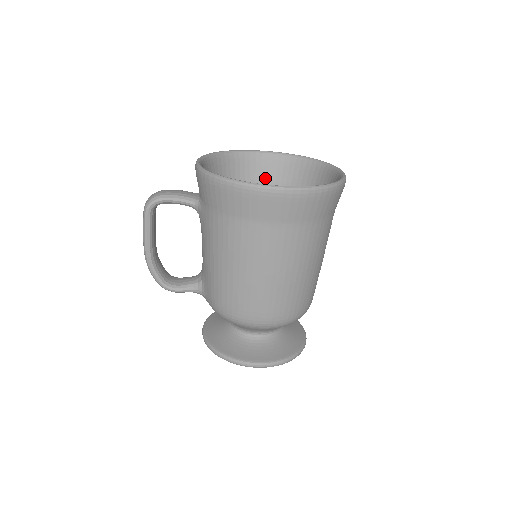
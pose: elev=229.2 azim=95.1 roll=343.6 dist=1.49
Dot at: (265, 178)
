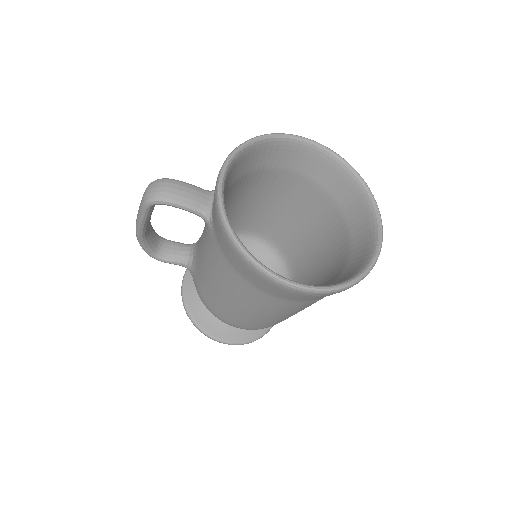
Dot at: (296, 167)
